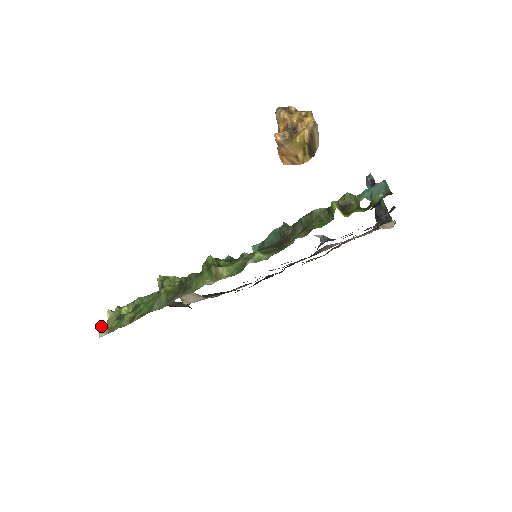
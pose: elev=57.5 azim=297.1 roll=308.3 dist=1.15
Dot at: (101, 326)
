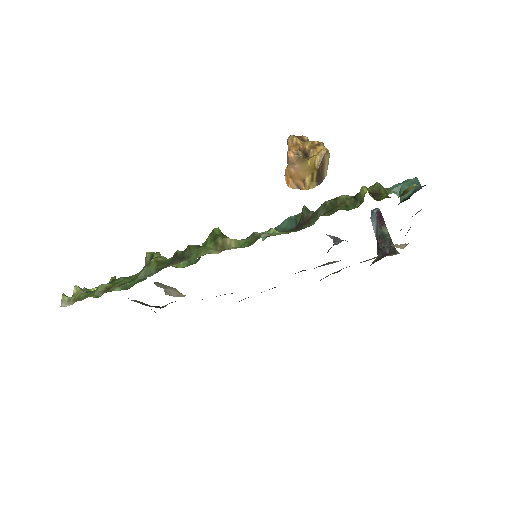
Dot at: (65, 296)
